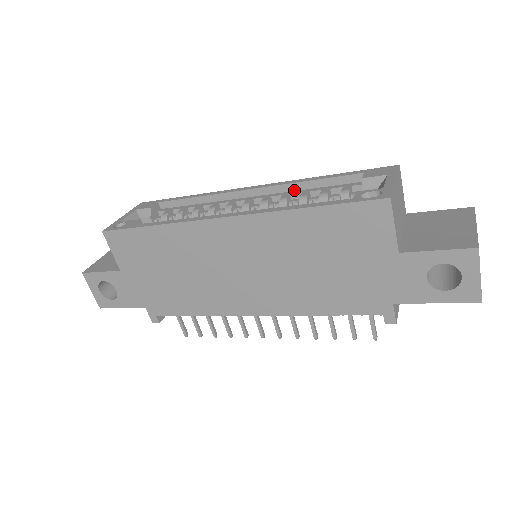
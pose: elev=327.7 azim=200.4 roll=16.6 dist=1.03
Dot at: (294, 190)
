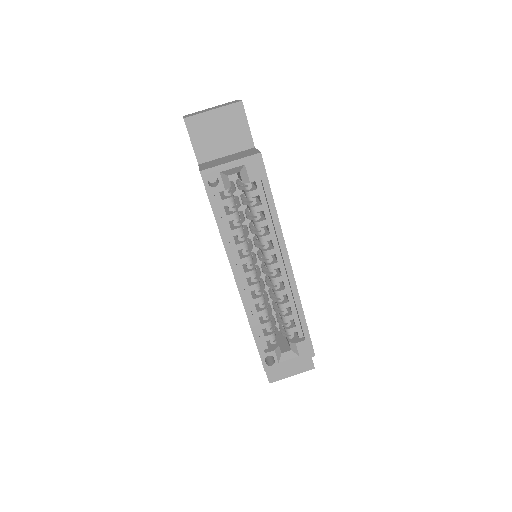
Dot at: (292, 294)
